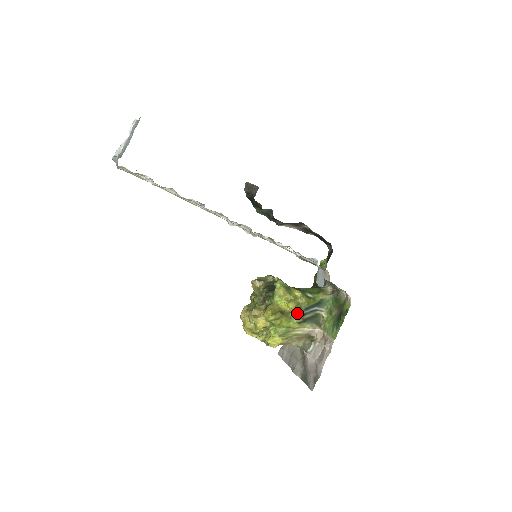
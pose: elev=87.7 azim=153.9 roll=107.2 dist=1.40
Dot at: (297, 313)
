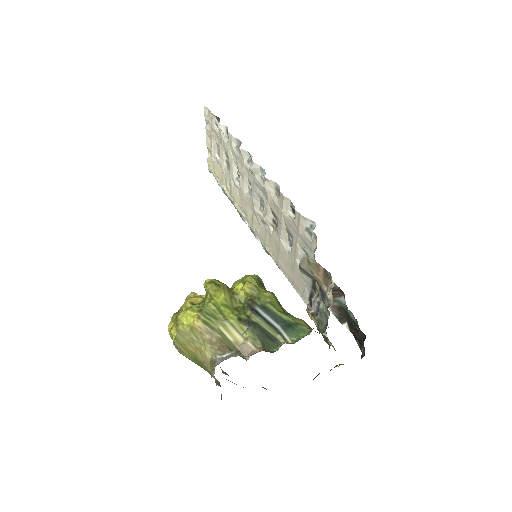
Dot at: (247, 300)
